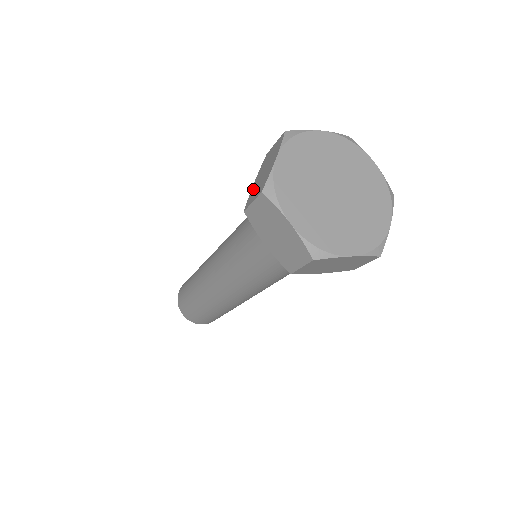
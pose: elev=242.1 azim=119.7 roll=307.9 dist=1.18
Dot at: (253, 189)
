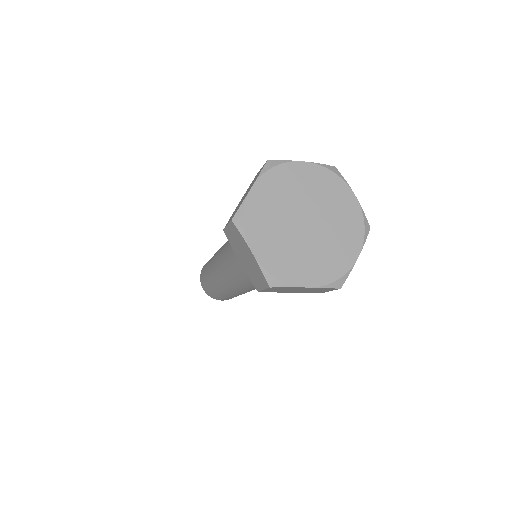
Dot at: (235, 210)
